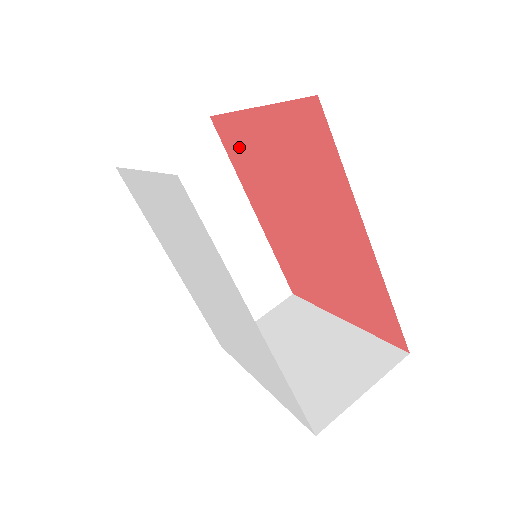
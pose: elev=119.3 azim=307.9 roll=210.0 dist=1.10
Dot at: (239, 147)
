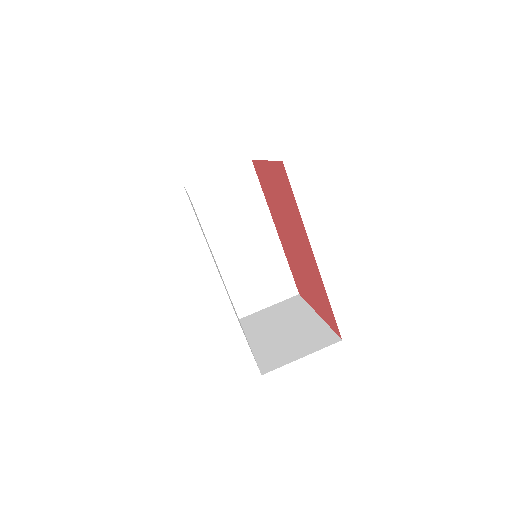
Dot at: (264, 183)
